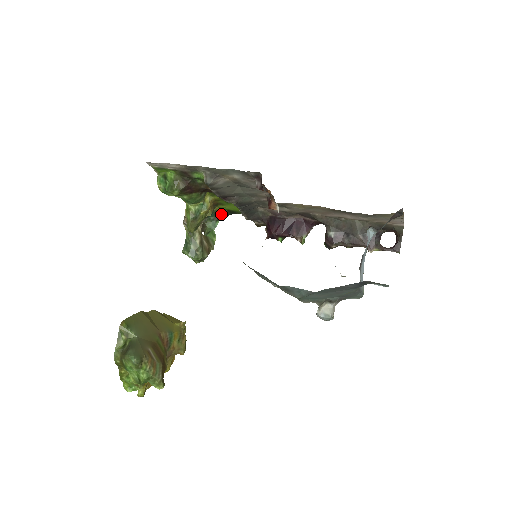
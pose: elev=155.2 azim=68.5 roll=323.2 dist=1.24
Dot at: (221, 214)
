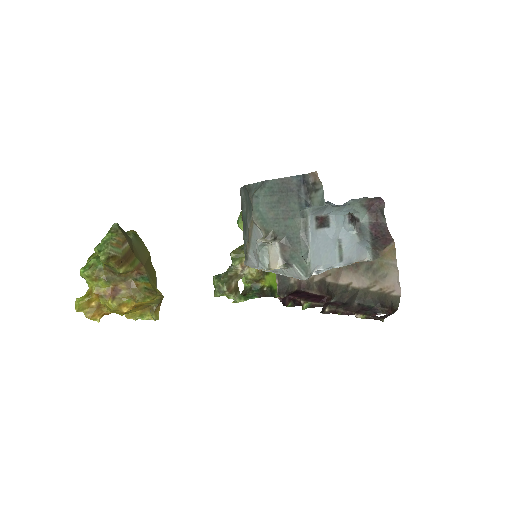
Dot at: (263, 292)
